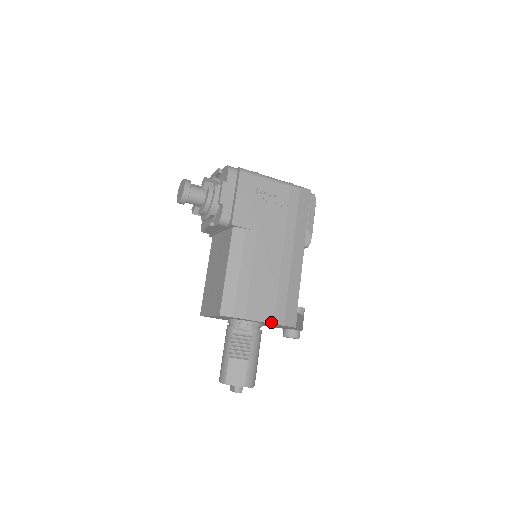
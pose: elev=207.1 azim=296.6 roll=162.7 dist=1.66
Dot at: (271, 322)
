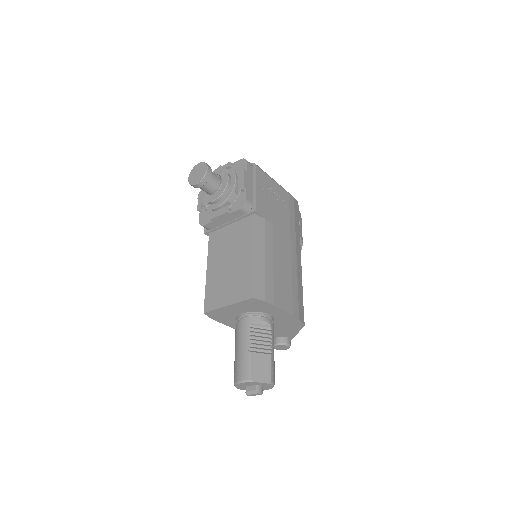
Dot at: (291, 313)
